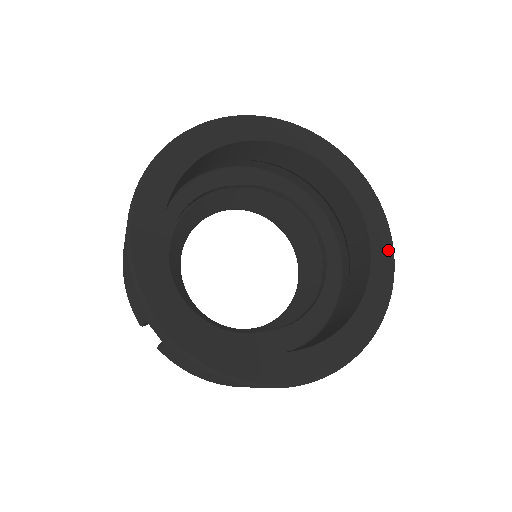
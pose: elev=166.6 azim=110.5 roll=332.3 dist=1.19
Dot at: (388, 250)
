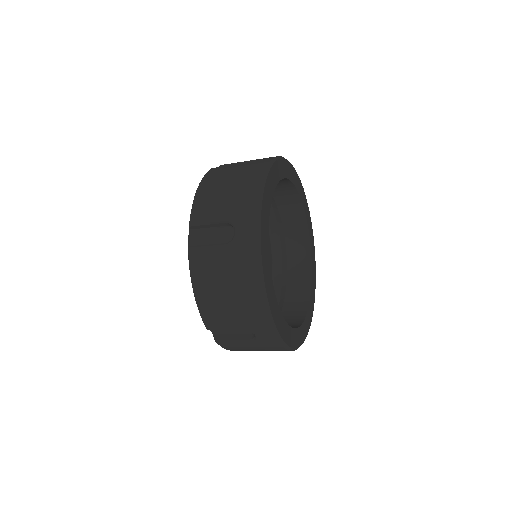
Dot at: (312, 315)
